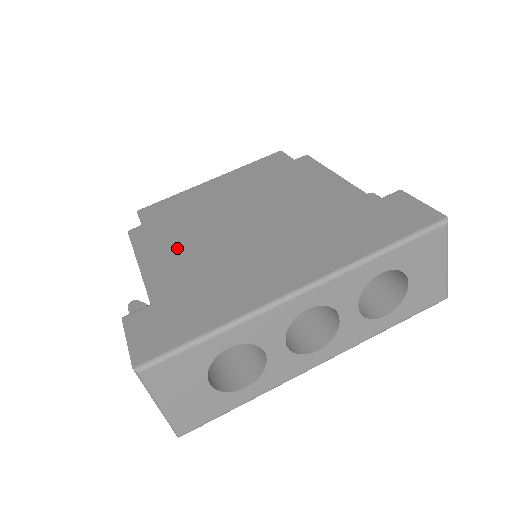
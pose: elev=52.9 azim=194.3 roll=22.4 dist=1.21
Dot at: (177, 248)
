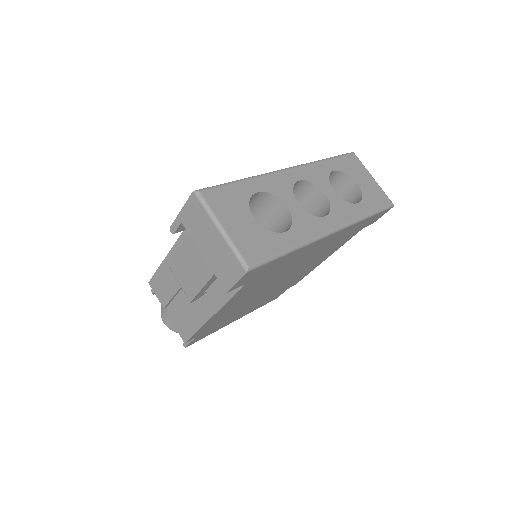
Dot at: occluded
